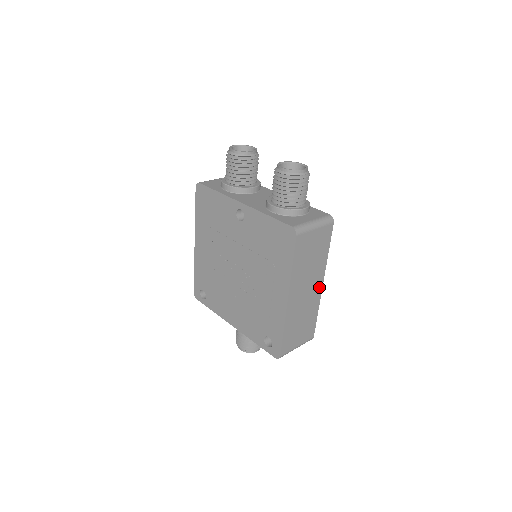
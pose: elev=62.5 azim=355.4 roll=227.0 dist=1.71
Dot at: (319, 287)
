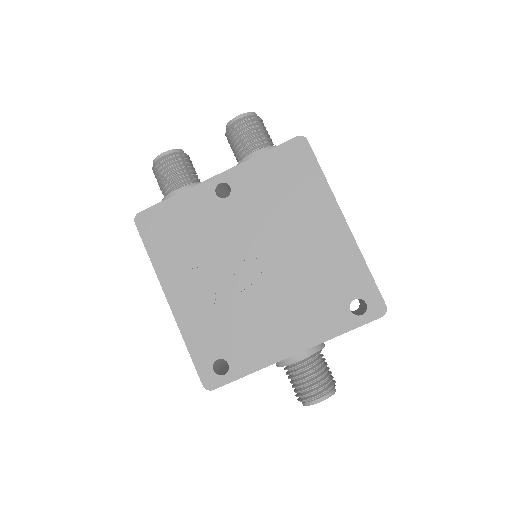
Dot at: occluded
